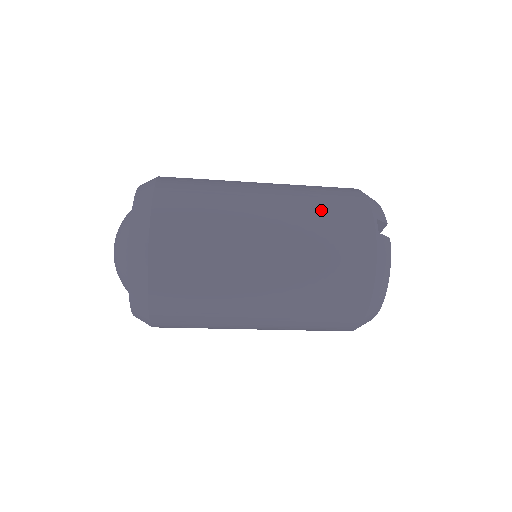
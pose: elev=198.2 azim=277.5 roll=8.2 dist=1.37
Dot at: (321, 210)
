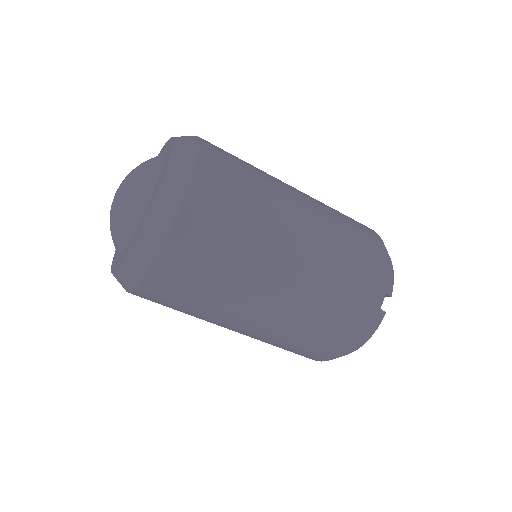
Dot at: (344, 267)
